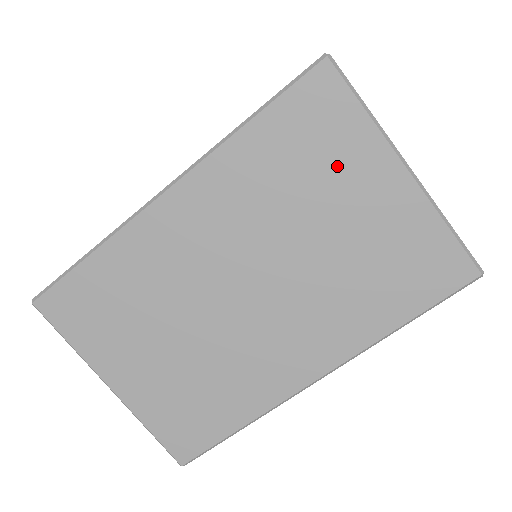
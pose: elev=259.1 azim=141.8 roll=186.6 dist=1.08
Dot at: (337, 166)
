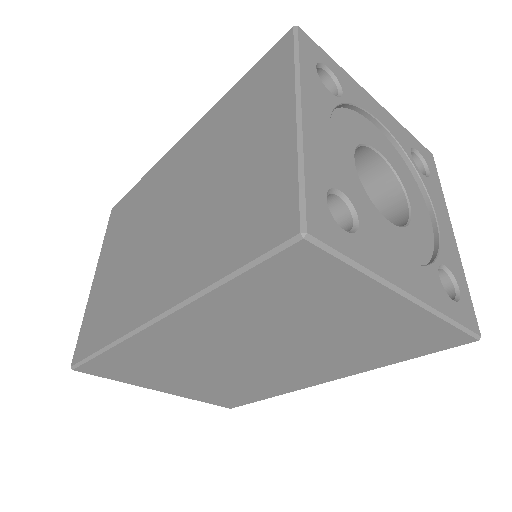
Dot at: (328, 302)
